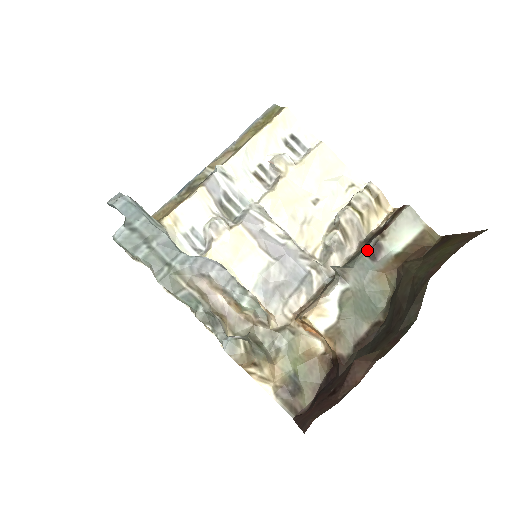
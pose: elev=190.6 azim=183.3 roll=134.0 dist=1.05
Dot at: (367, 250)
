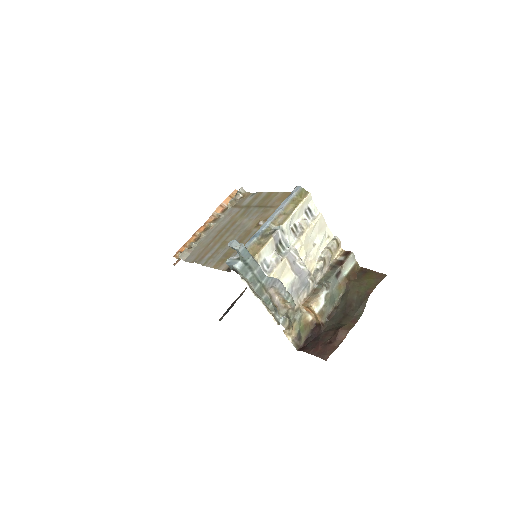
Dot at: (336, 274)
